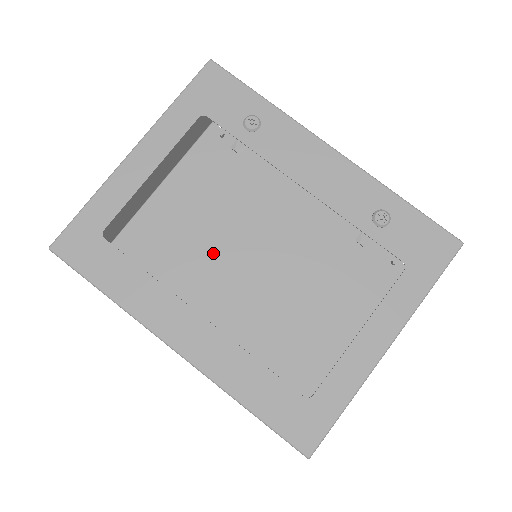
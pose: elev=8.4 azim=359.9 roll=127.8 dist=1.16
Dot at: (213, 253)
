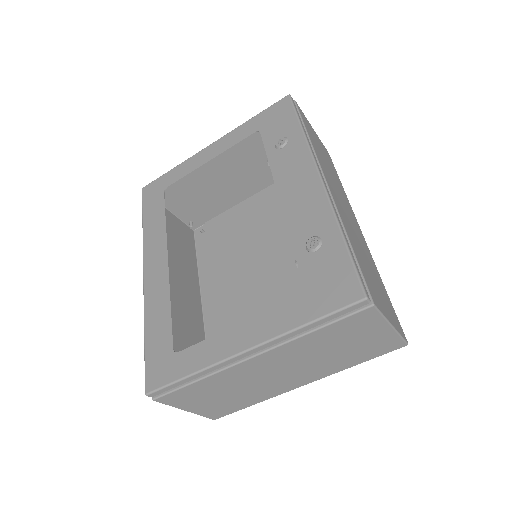
Dot at: (252, 251)
